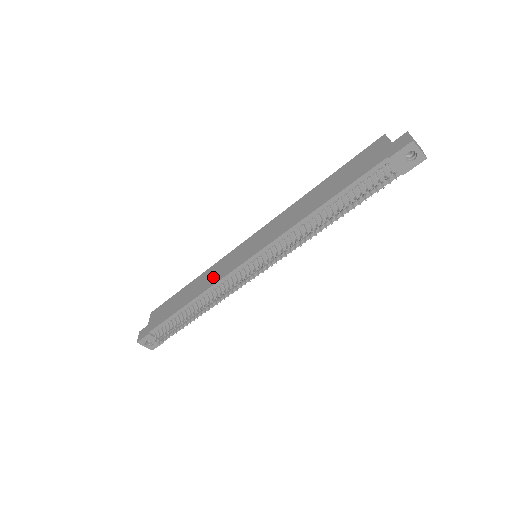
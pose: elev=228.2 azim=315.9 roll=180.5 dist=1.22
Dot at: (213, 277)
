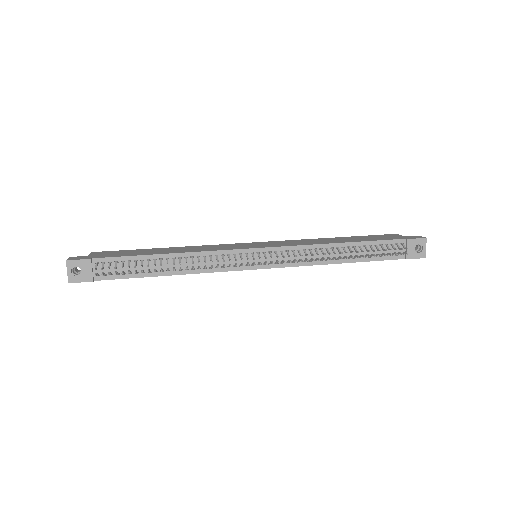
Dot at: (206, 248)
